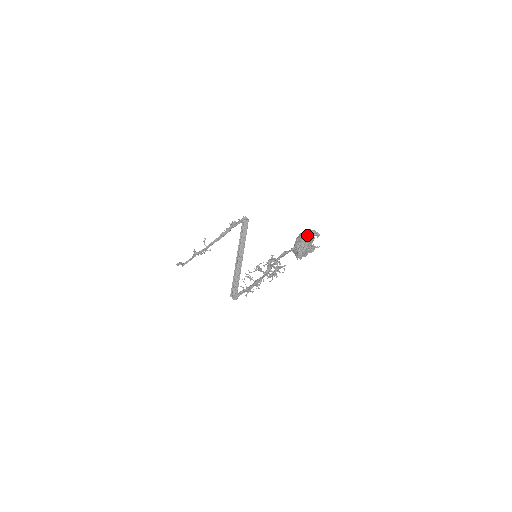
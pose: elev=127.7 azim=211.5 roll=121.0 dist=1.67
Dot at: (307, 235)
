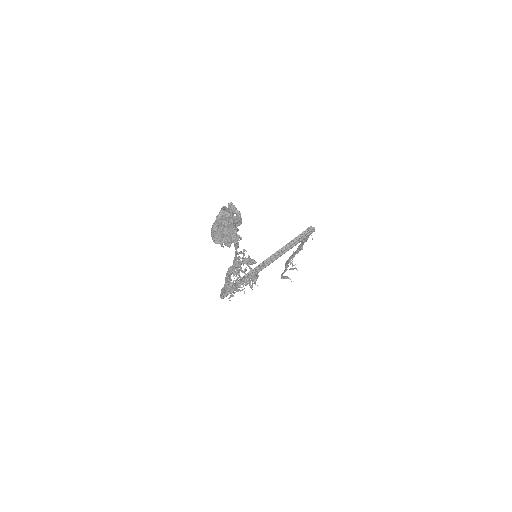
Dot at: (223, 208)
